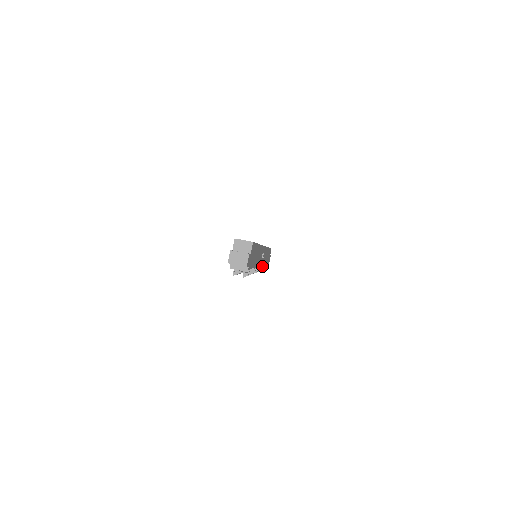
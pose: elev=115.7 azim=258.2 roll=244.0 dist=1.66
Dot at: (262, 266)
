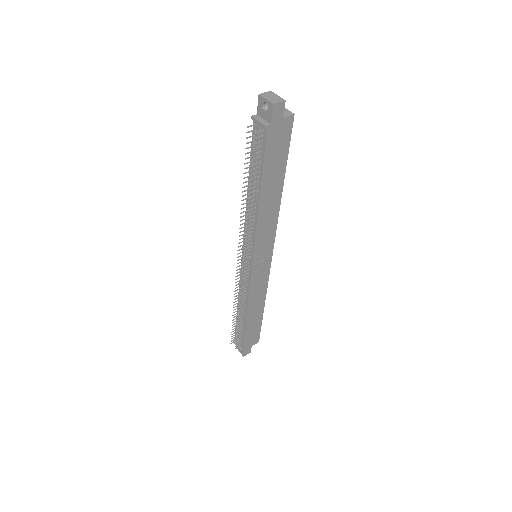
Dot at: (242, 313)
